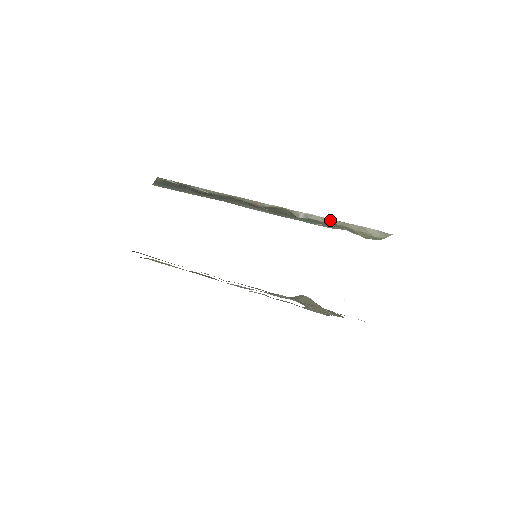
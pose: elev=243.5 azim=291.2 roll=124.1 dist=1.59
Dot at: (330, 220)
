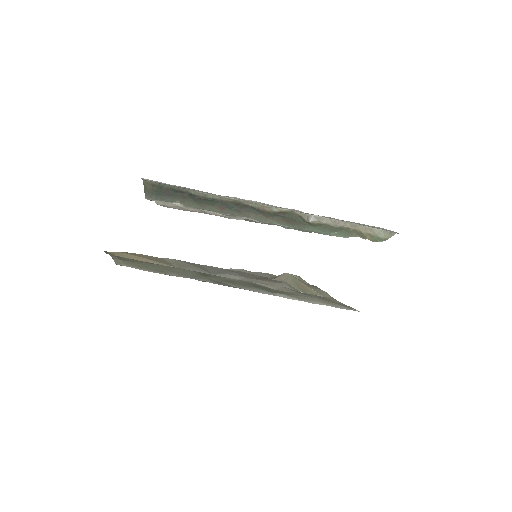
Dot at: (339, 222)
